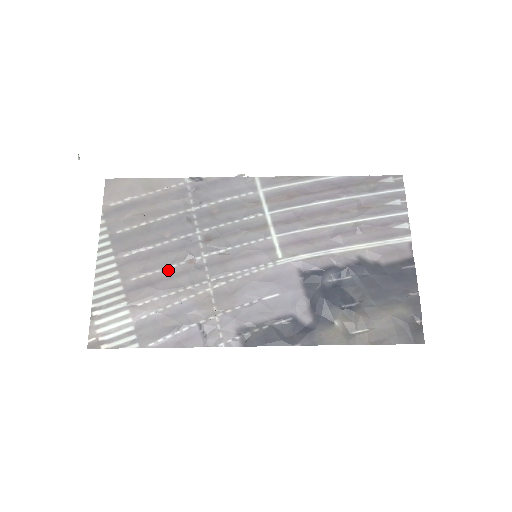
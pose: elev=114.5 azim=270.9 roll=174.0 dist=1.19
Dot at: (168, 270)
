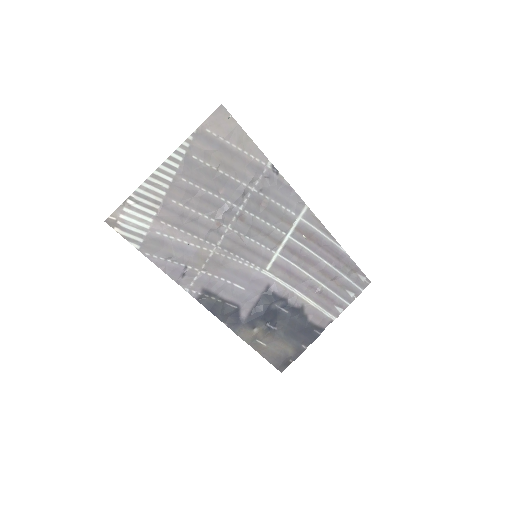
Dot at: (200, 216)
